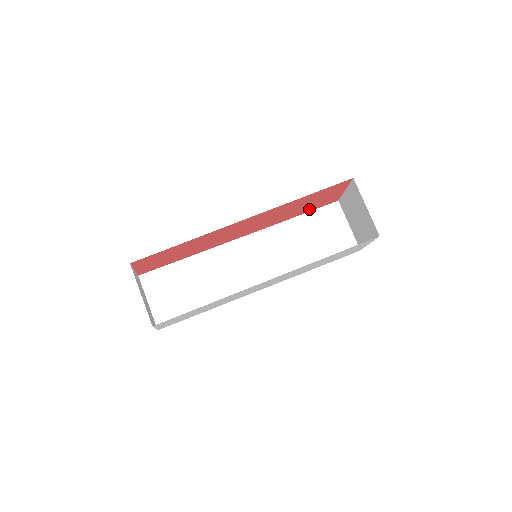
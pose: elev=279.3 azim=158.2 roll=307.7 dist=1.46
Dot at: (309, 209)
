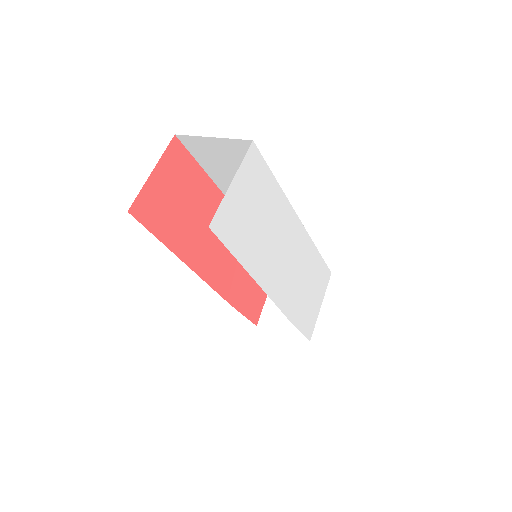
Dot at: (246, 306)
